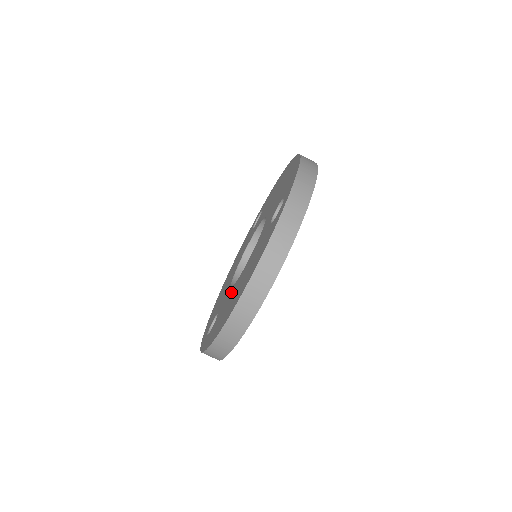
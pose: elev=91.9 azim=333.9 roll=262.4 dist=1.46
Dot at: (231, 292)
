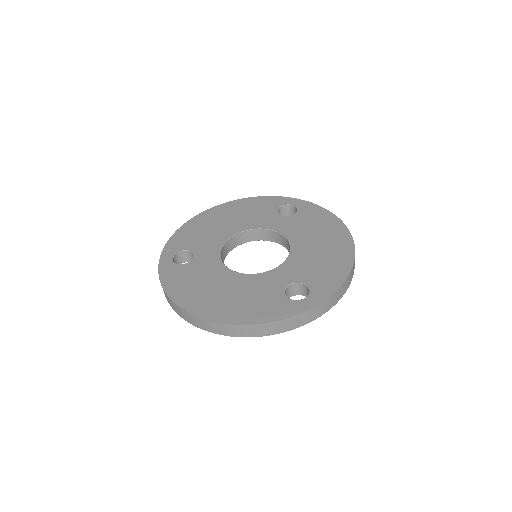
Dot at: (216, 270)
